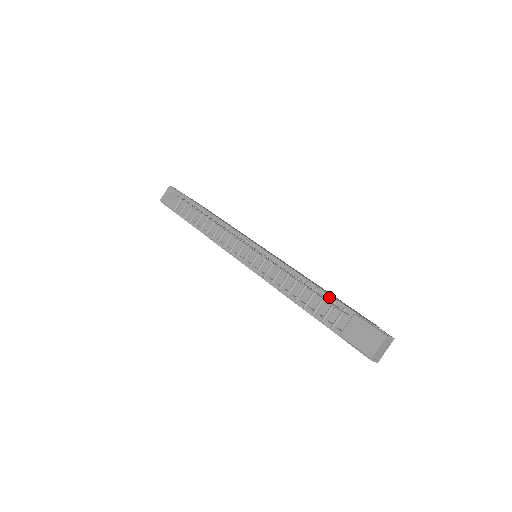
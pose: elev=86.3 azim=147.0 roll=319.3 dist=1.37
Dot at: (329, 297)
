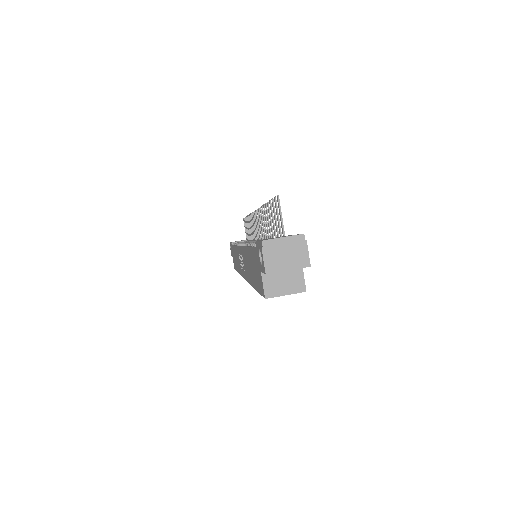
Dot at: occluded
